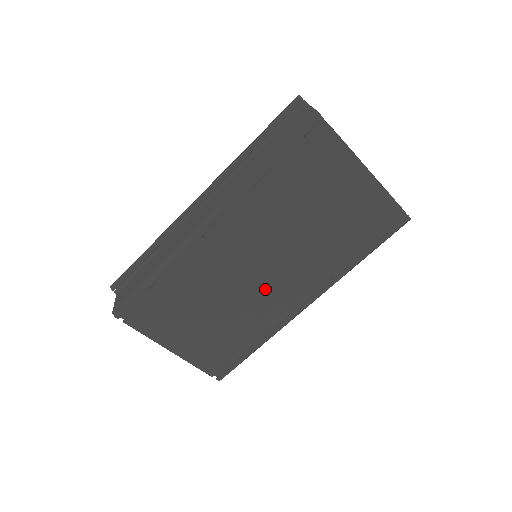
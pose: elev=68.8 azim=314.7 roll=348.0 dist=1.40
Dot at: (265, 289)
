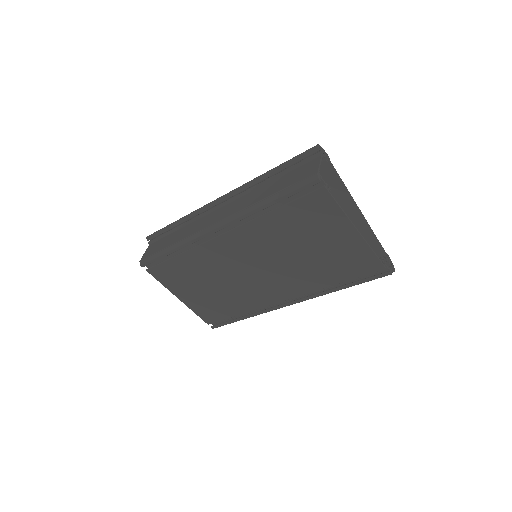
Dot at: (255, 284)
